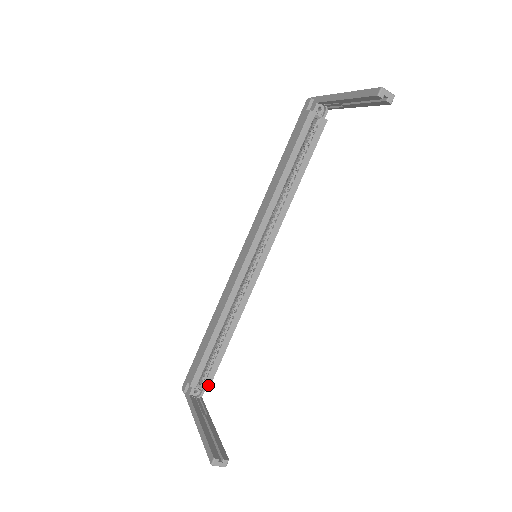
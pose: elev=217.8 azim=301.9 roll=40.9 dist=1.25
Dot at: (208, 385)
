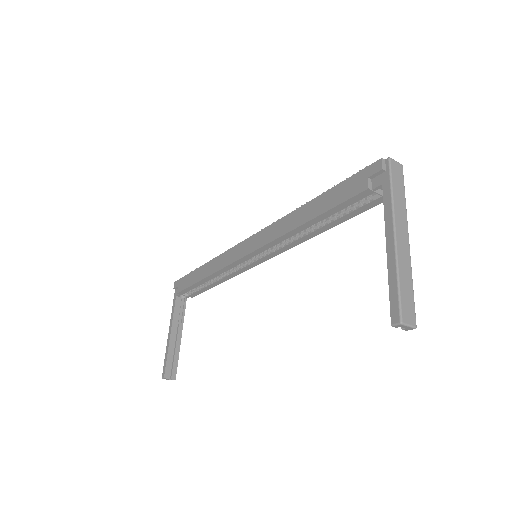
Dot at: (193, 296)
